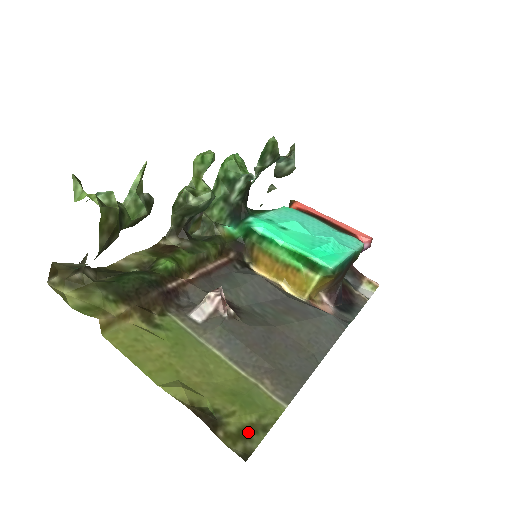
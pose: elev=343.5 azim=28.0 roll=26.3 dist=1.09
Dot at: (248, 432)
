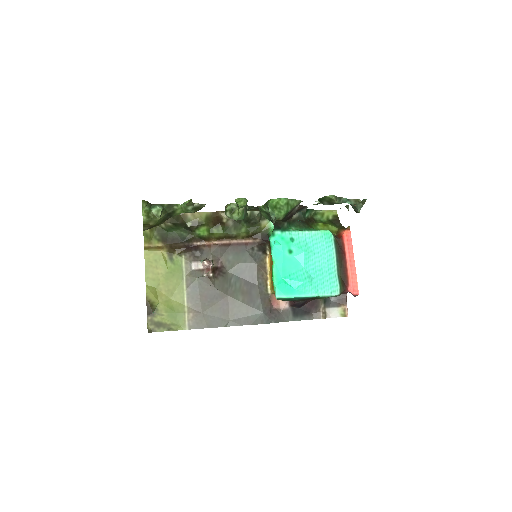
Dot at: (161, 325)
